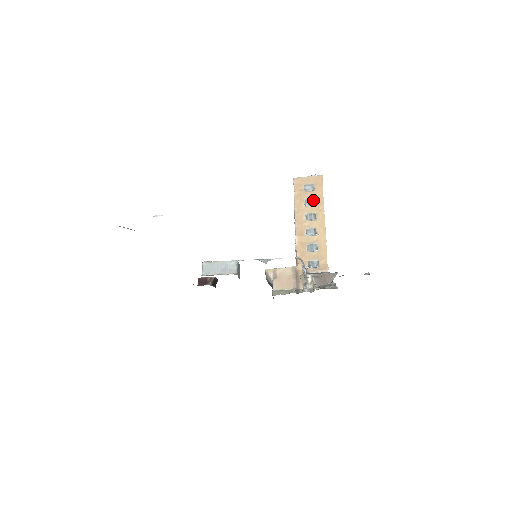
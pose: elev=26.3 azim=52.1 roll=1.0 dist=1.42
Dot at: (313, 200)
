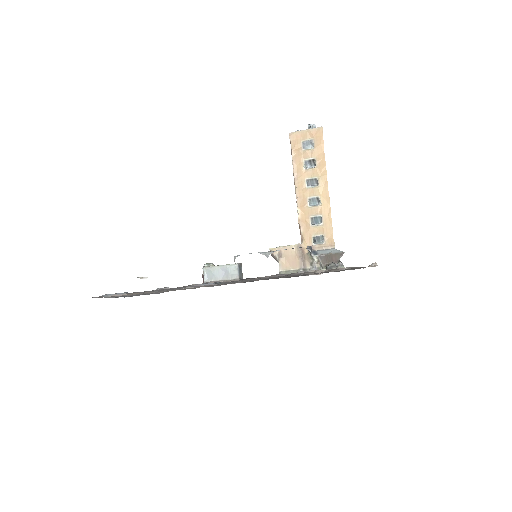
Dot at: (313, 161)
